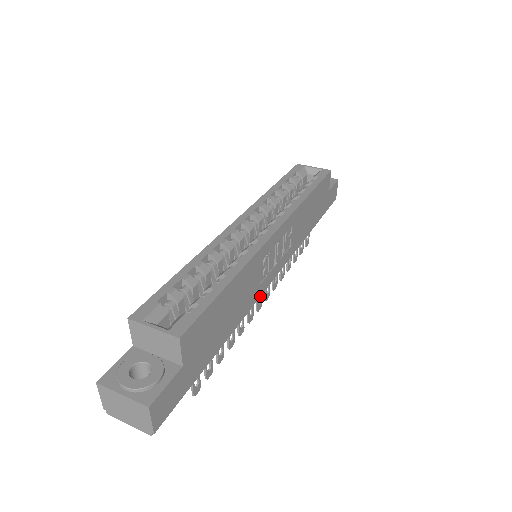
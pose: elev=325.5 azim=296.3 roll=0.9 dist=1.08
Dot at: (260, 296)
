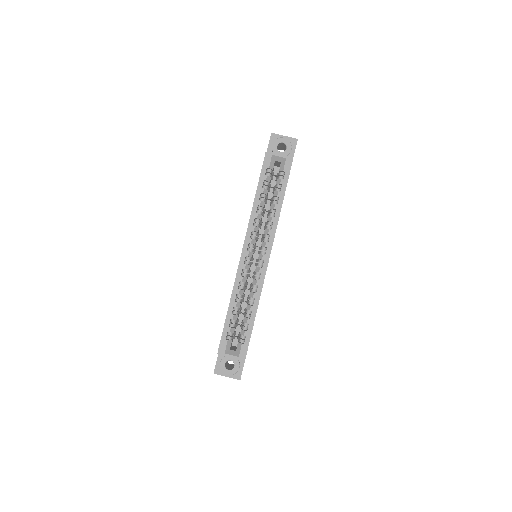
Dot at: occluded
